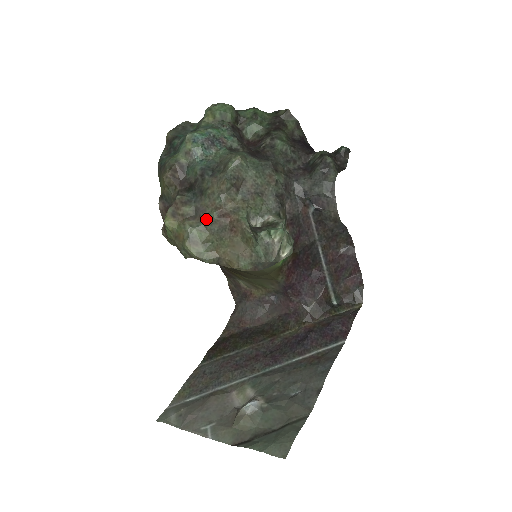
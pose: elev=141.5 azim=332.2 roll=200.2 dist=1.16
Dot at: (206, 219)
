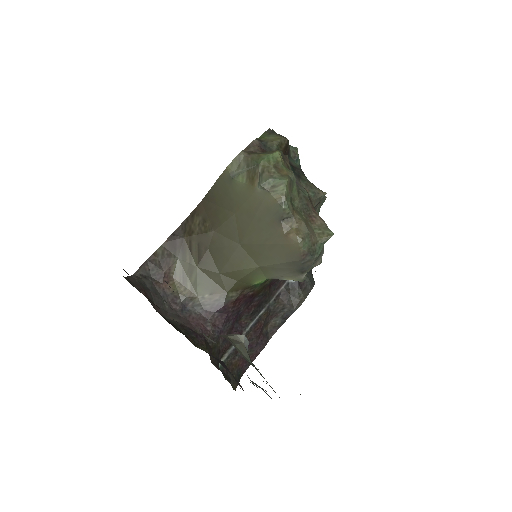
Dot at: (301, 190)
